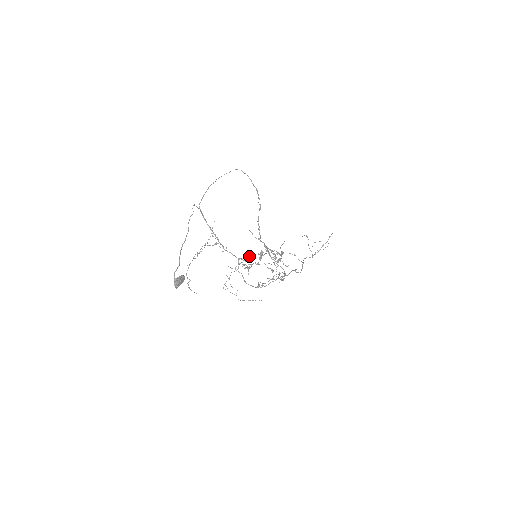
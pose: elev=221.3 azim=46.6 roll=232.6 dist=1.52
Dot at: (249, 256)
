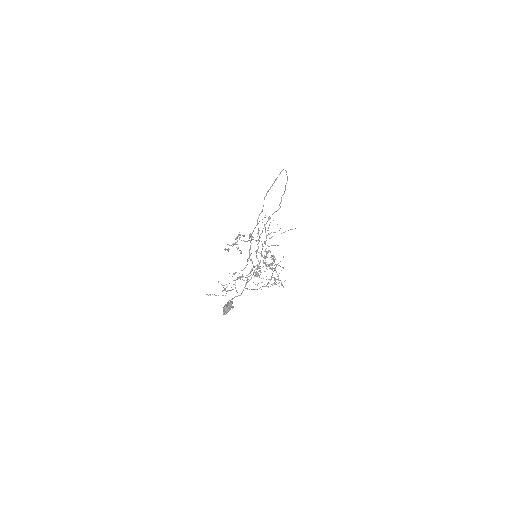
Dot at: (282, 284)
